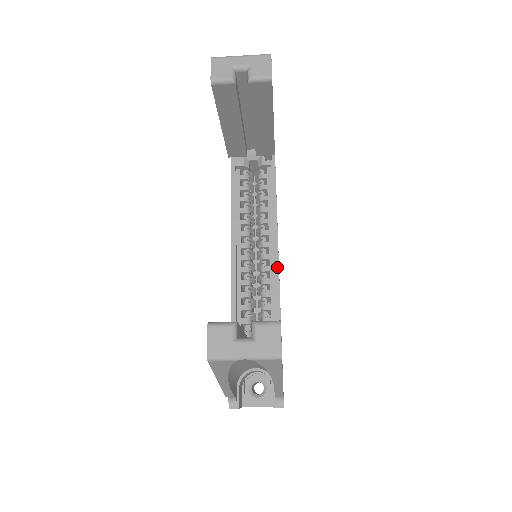
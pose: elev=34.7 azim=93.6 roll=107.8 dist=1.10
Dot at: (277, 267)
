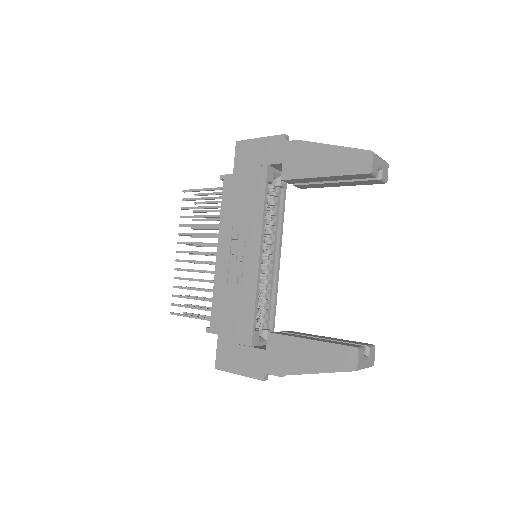
Dot at: occluded
